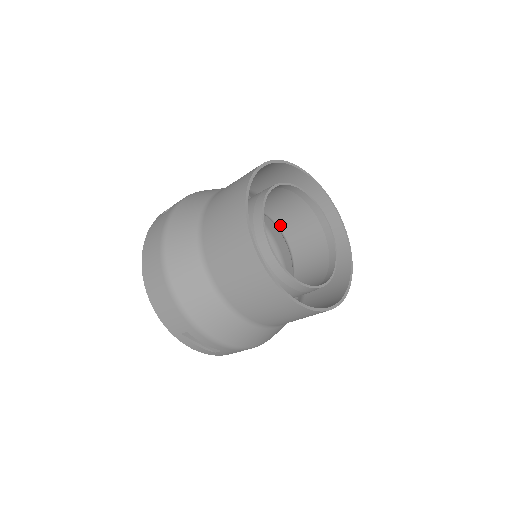
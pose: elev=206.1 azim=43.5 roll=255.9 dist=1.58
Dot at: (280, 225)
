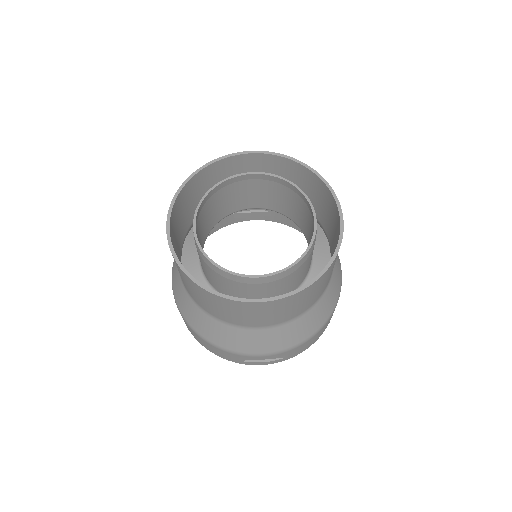
Dot at: (269, 208)
